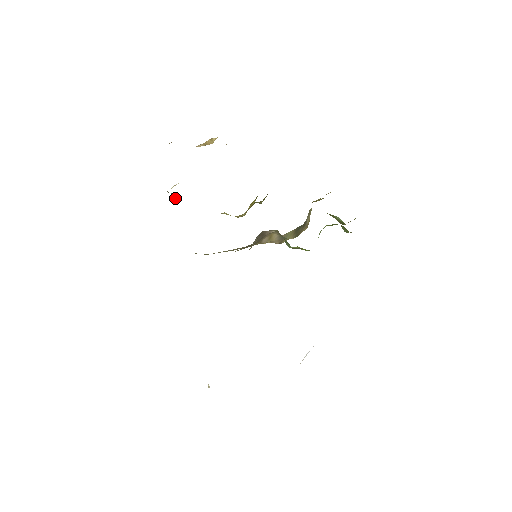
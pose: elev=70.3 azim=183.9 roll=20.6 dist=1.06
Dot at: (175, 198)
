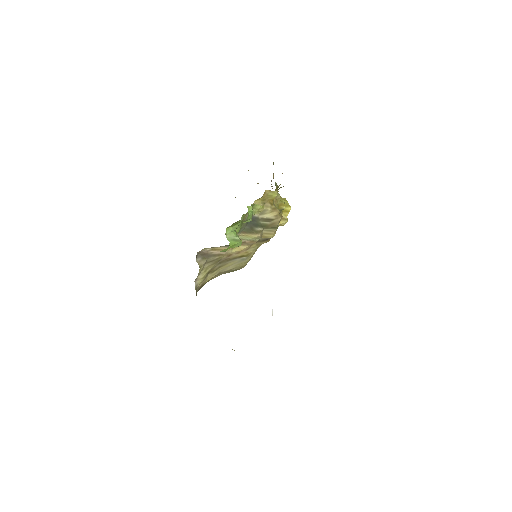
Dot at: occluded
